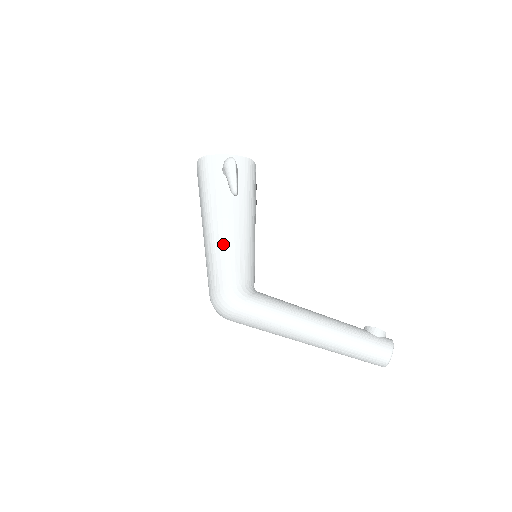
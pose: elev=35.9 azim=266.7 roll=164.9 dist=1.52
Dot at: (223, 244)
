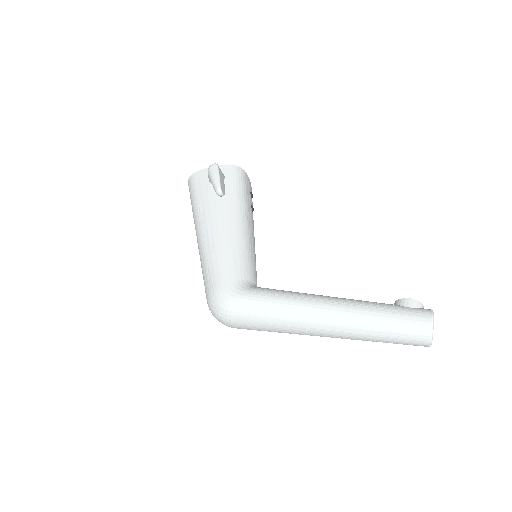
Dot at: (213, 244)
